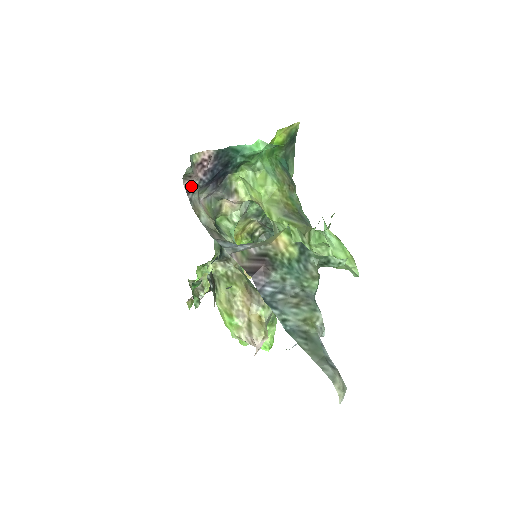
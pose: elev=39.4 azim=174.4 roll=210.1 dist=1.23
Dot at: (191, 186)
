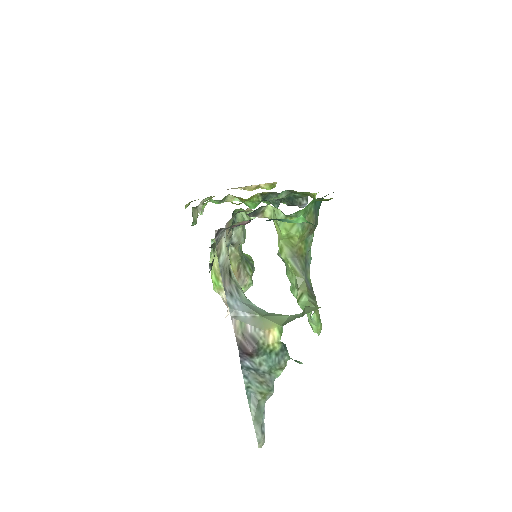
Dot at: (222, 229)
